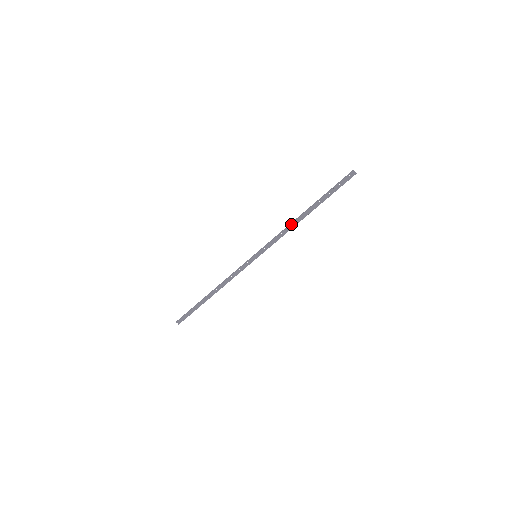
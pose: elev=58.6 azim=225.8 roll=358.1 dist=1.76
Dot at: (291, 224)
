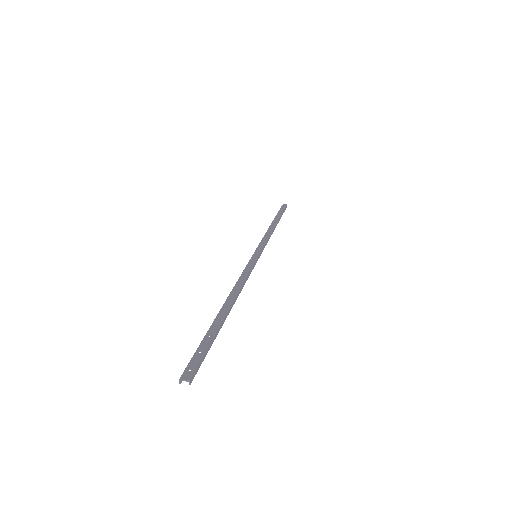
Dot at: (234, 290)
